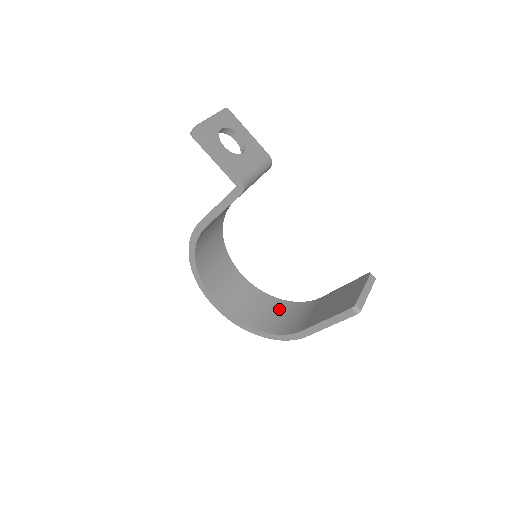
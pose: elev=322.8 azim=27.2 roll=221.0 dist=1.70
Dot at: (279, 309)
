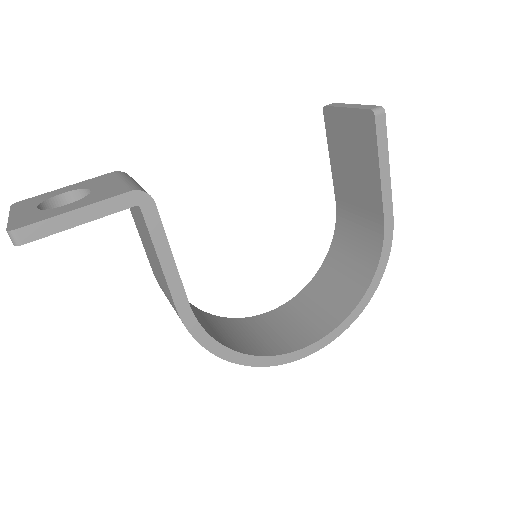
Dot at: (337, 266)
